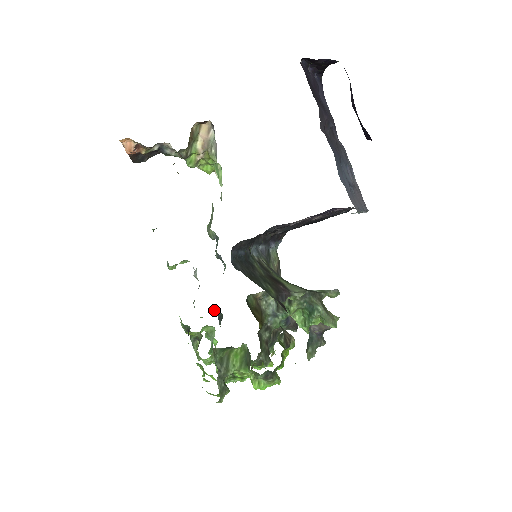
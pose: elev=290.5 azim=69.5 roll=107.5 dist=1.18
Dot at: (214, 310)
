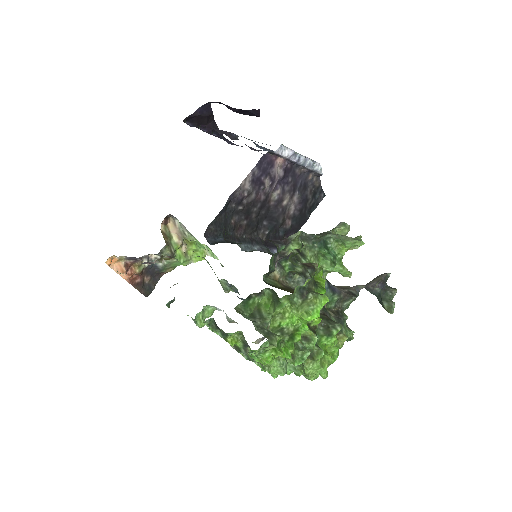
Dot at: occluded
